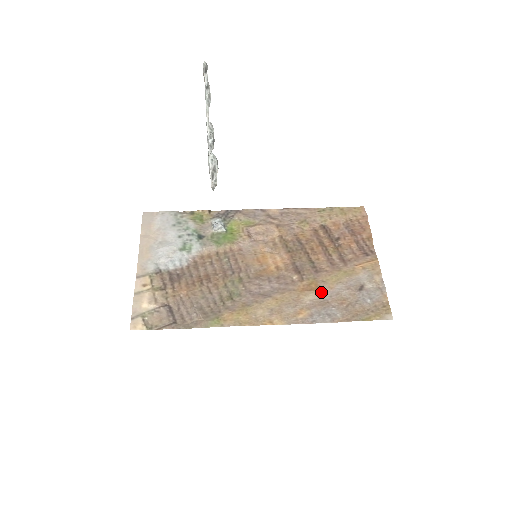
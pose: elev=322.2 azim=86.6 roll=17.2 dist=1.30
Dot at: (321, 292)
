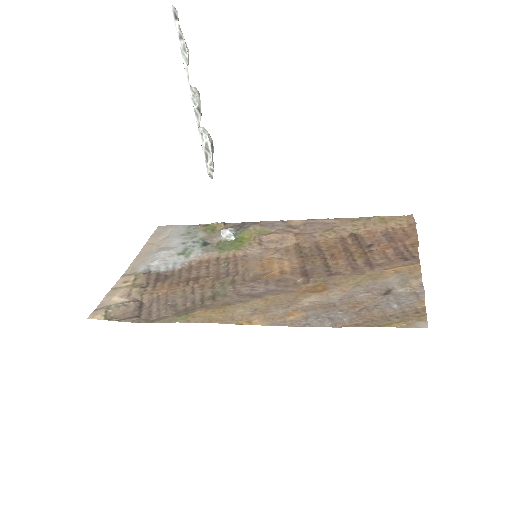
Dot at: (328, 294)
